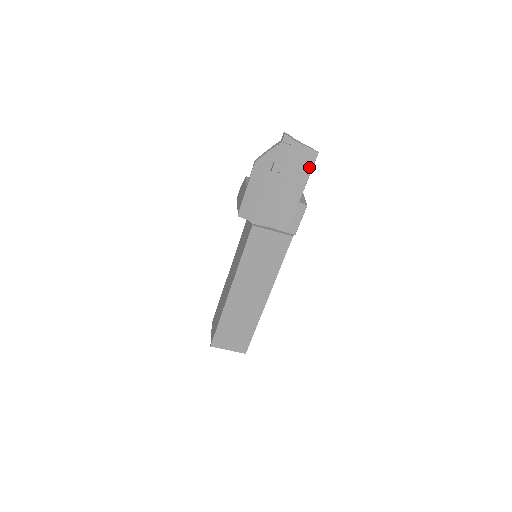
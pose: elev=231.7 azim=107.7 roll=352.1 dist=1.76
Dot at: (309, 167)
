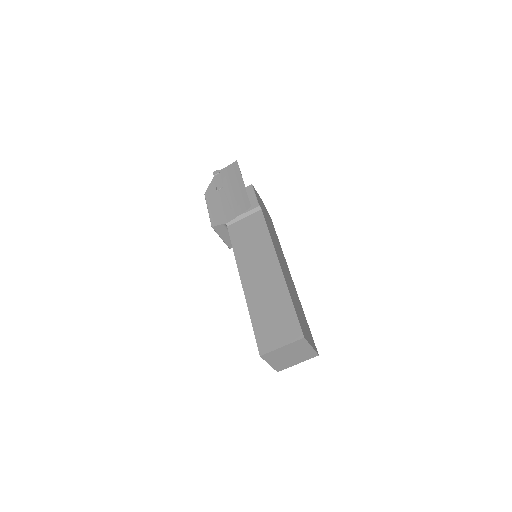
Dot at: (237, 170)
